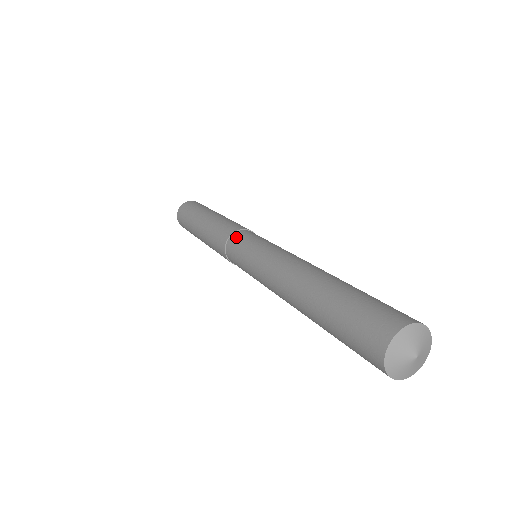
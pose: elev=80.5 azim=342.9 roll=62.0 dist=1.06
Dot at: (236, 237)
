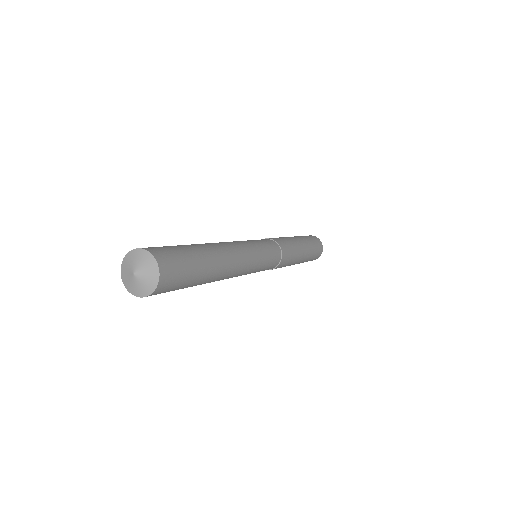
Dot at: occluded
